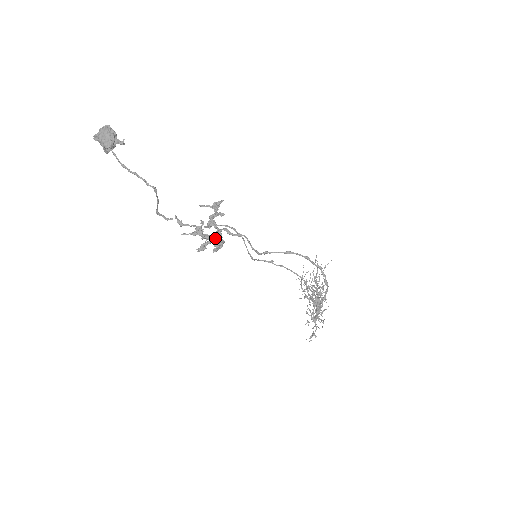
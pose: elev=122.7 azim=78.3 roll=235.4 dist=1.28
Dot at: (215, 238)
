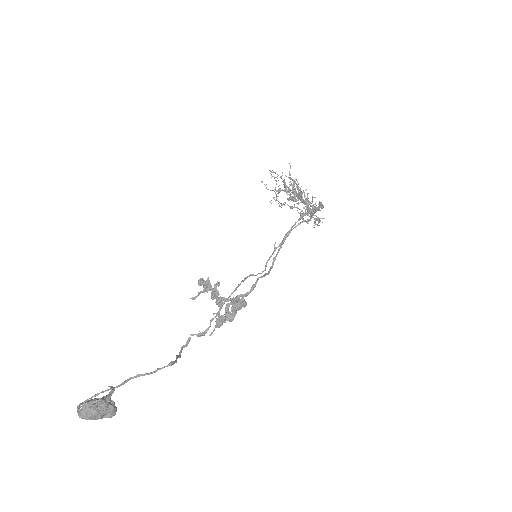
Dot at: (236, 306)
